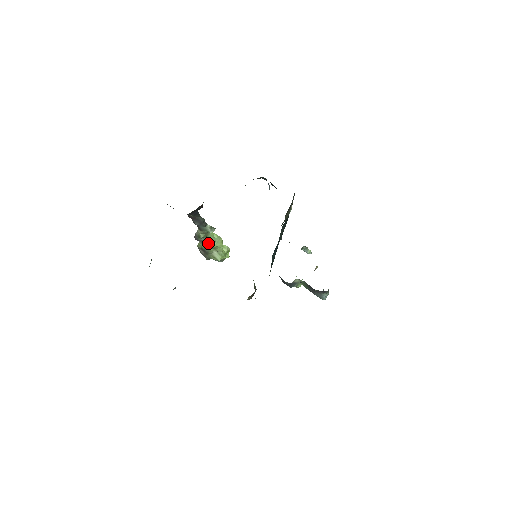
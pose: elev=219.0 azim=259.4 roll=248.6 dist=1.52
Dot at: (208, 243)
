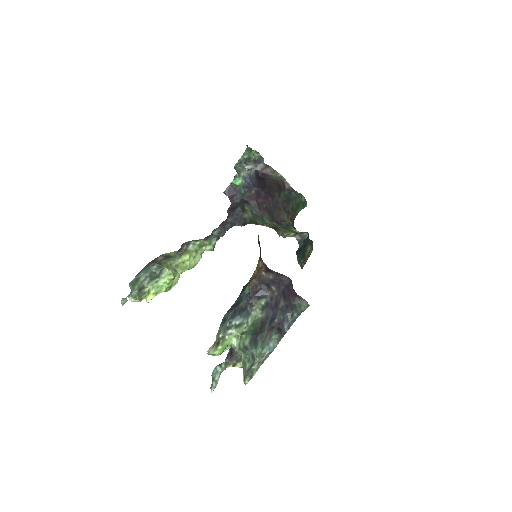
Dot at: (188, 253)
